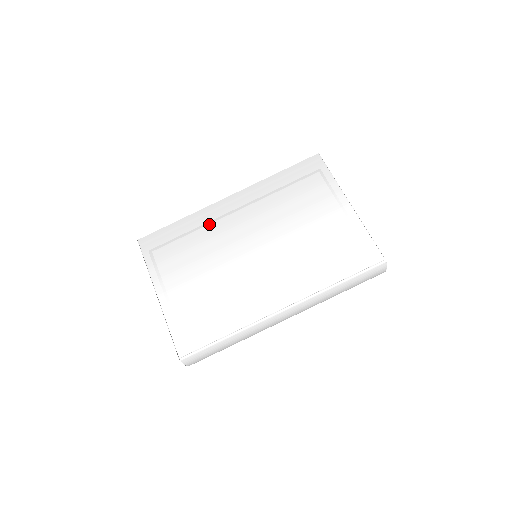
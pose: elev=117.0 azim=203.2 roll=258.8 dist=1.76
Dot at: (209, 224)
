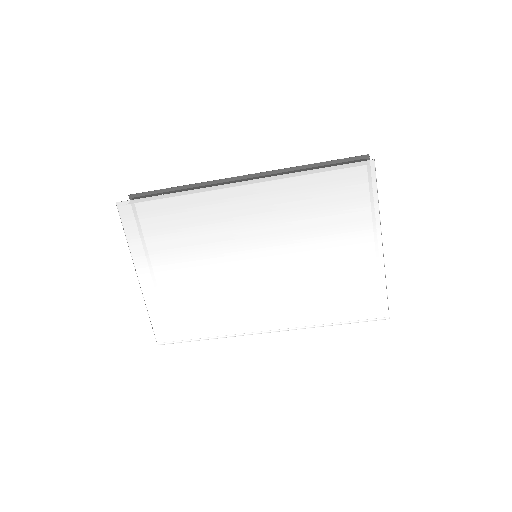
Dot at: (208, 212)
